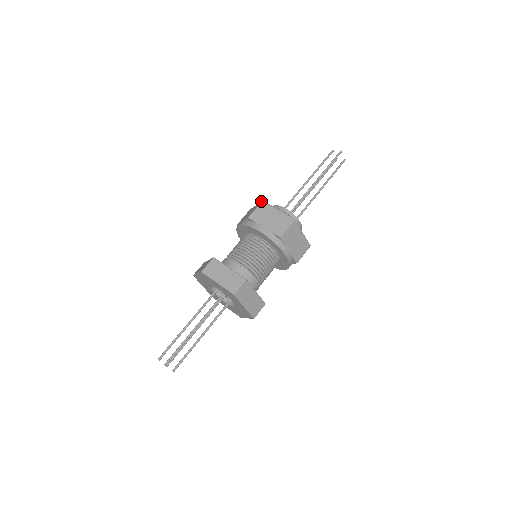
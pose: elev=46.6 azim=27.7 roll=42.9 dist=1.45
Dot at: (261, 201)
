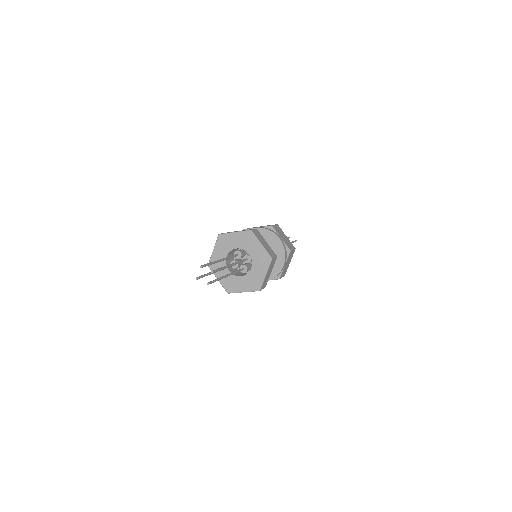
Dot at: (276, 224)
